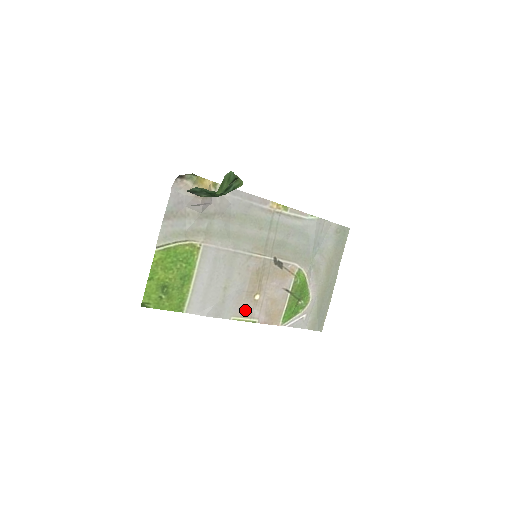
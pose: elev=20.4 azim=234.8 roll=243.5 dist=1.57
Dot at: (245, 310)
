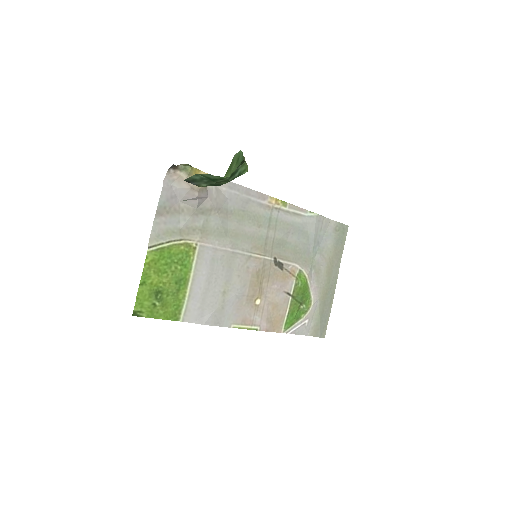
Dot at: (246, 317)
